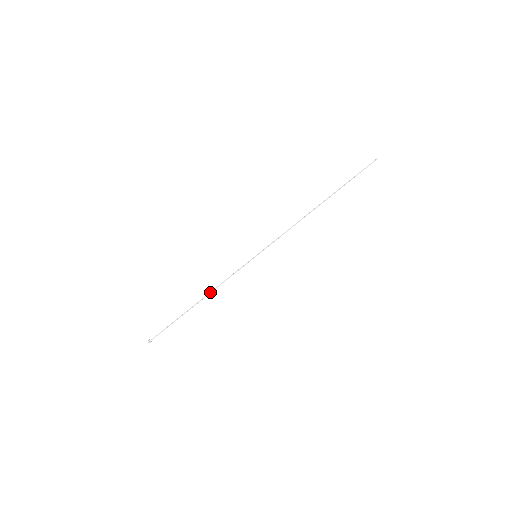
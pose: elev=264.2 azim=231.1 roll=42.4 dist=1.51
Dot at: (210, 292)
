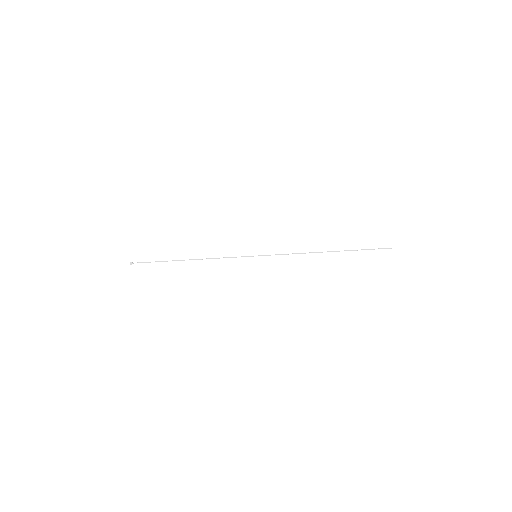
Dot at: occluded
